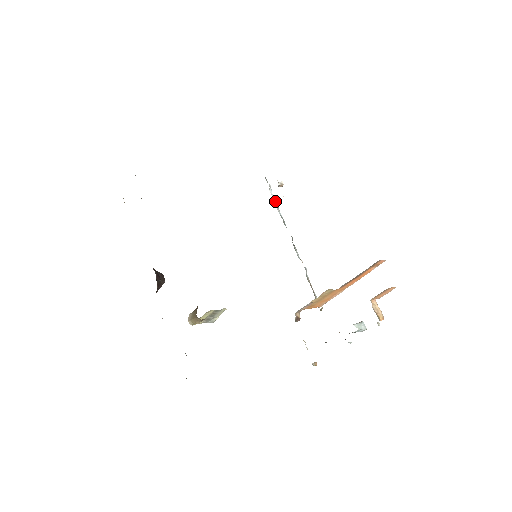
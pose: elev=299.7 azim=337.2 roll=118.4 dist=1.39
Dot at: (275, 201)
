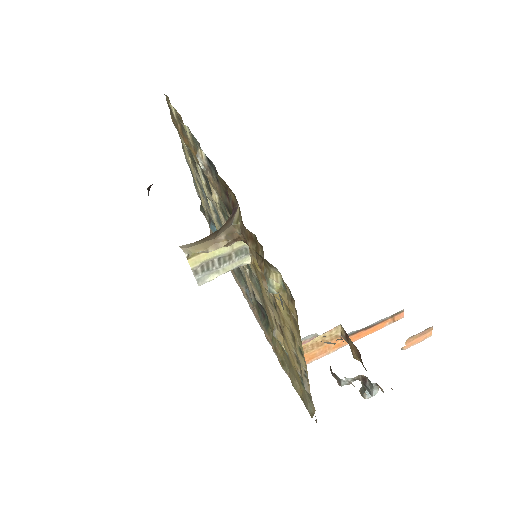
Dot at: occluded
